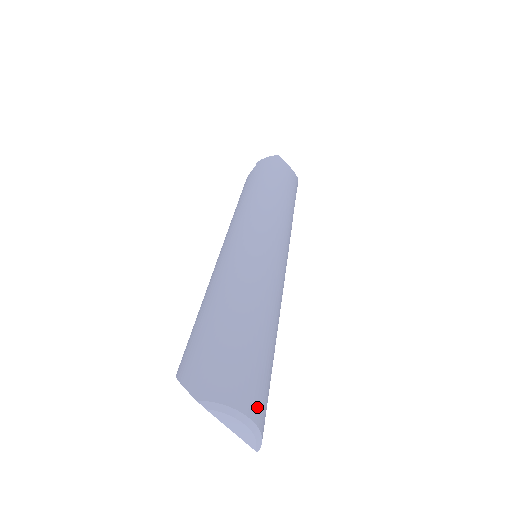
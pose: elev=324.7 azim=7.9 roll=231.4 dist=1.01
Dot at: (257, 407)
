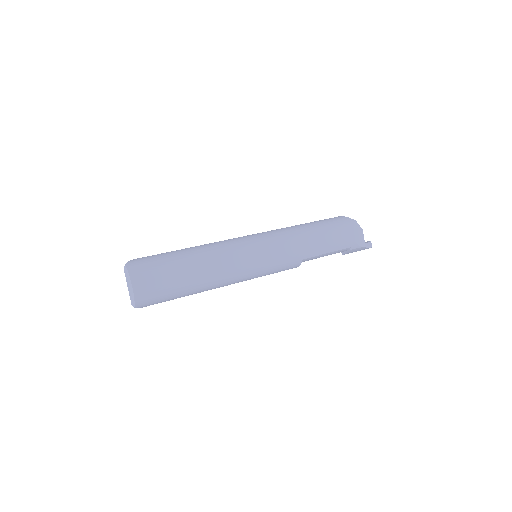
Dot at: (142, 288)
